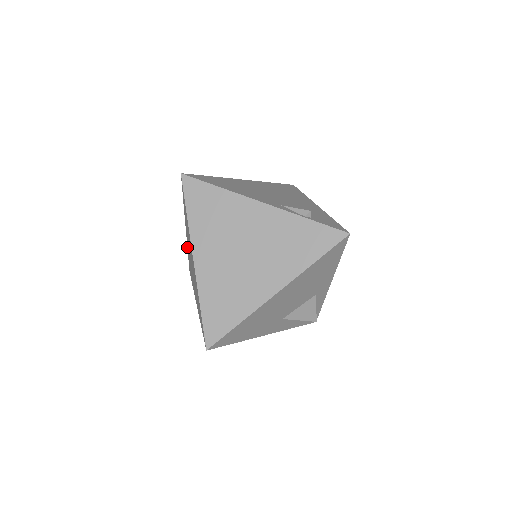
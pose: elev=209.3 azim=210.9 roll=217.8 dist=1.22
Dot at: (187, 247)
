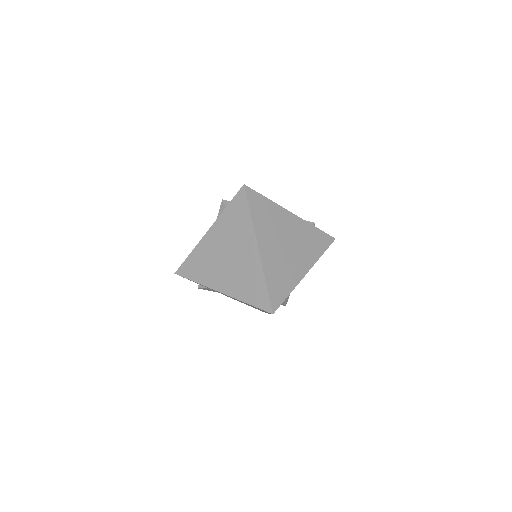
Dot at: (195, 248)
